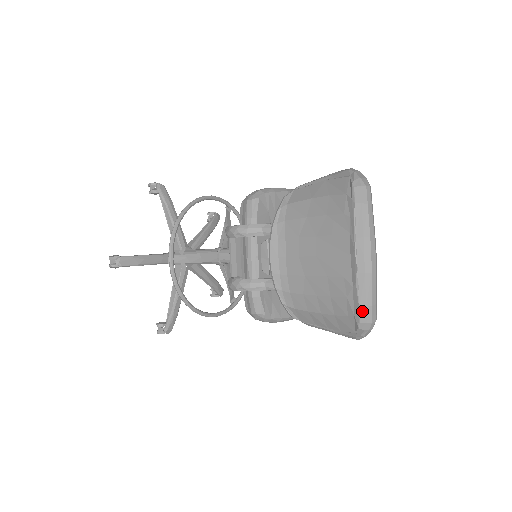
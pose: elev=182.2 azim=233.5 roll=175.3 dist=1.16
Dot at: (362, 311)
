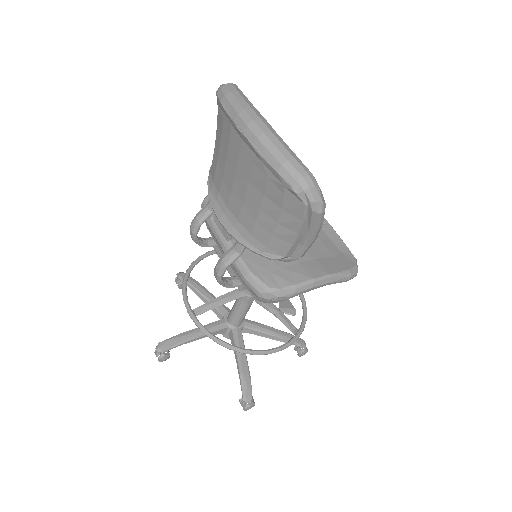
Dot at: (282, 173)
